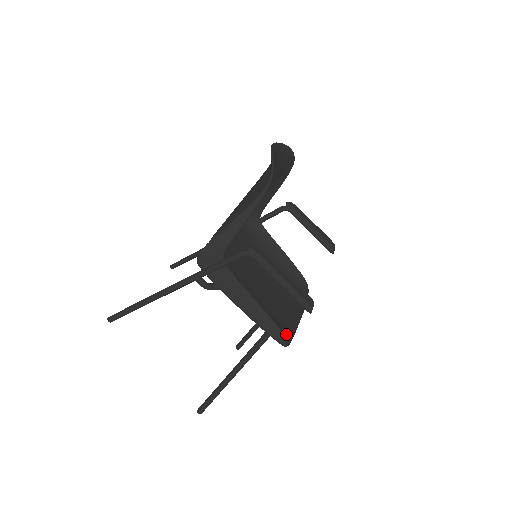
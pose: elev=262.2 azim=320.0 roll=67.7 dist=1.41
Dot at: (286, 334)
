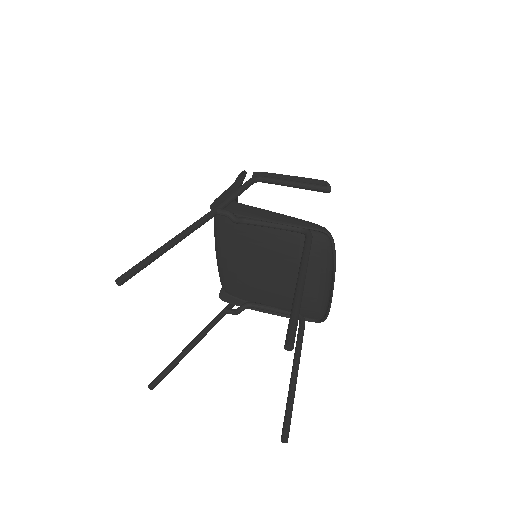
Dot at: (325, 241)
